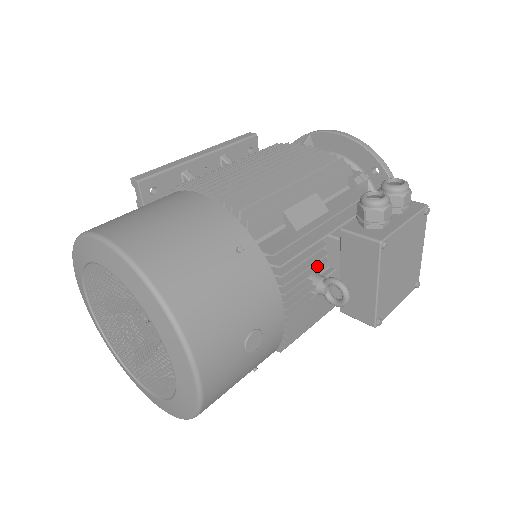
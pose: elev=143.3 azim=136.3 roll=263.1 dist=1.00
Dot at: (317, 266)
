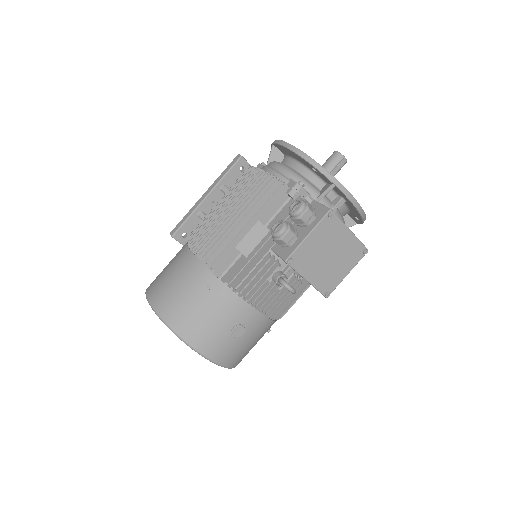
Dot at: (271, 272)
